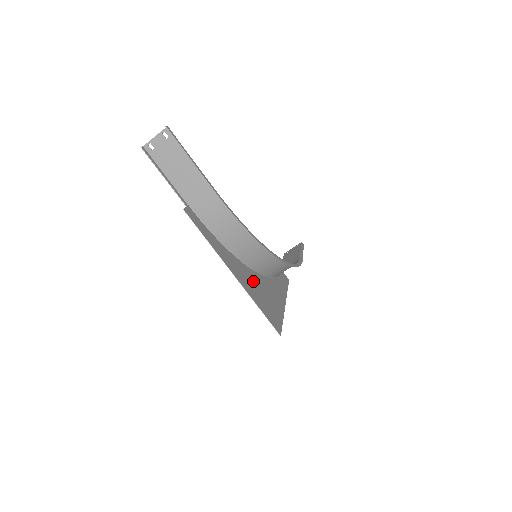
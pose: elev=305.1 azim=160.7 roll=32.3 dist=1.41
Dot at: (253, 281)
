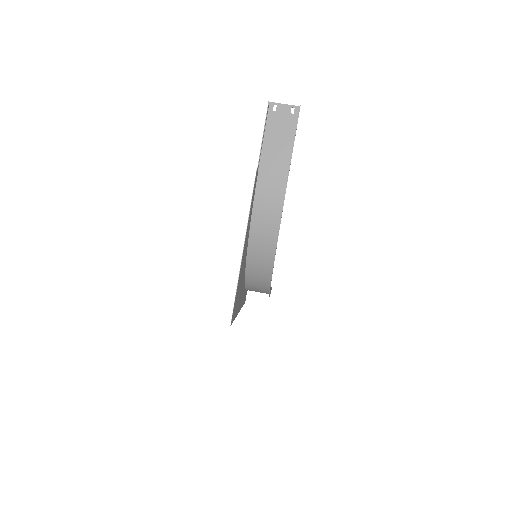
Dot at: (243, 269)
